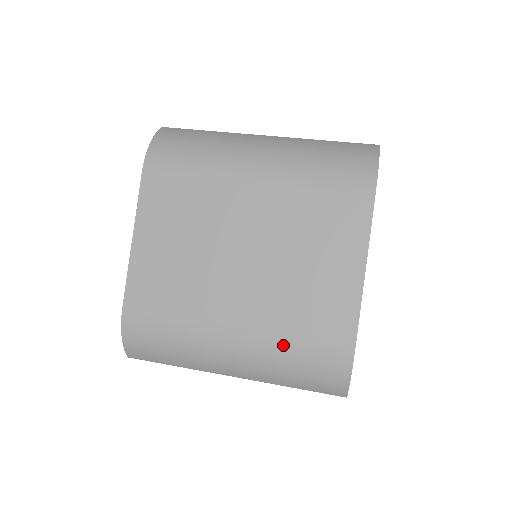
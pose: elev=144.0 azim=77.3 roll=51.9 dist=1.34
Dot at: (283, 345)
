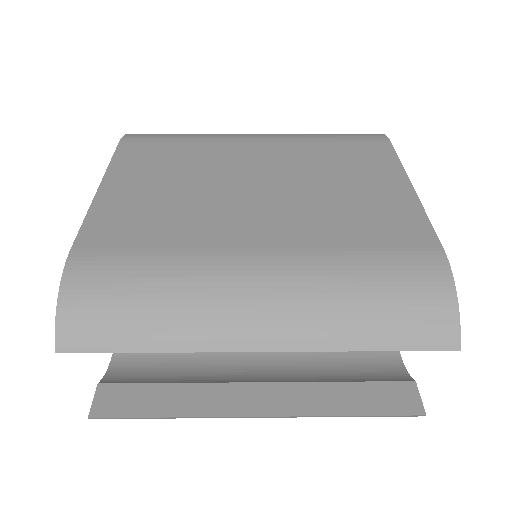
Dot at: (340, 262)
